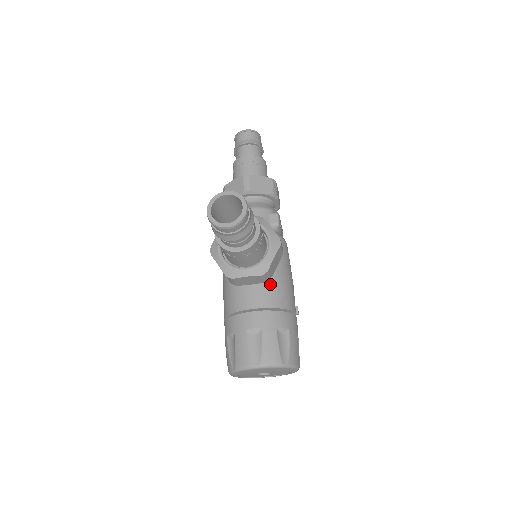
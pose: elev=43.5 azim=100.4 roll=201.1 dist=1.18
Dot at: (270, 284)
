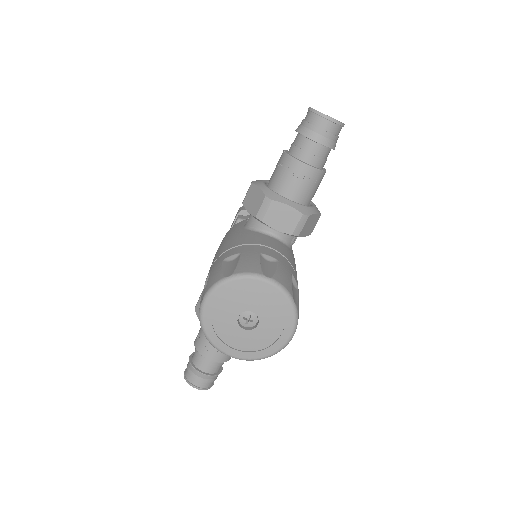
Dot at: (288, 250)
